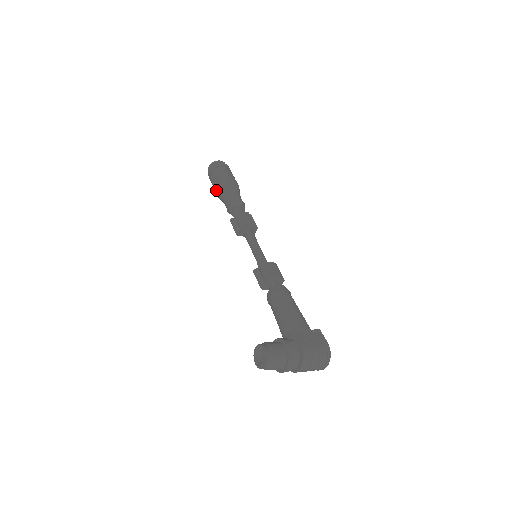
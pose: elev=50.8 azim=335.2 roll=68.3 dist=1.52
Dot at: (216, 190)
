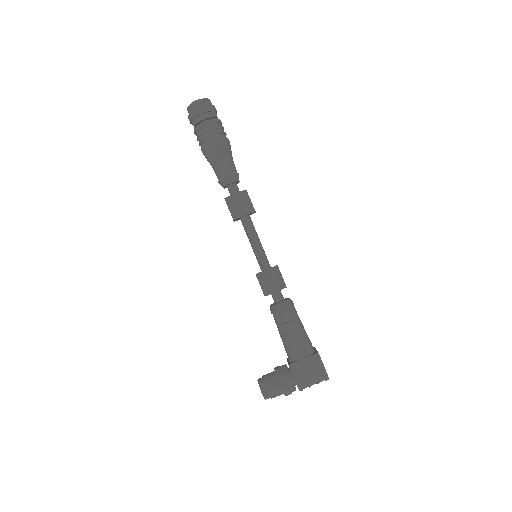
Dot at: occluded
